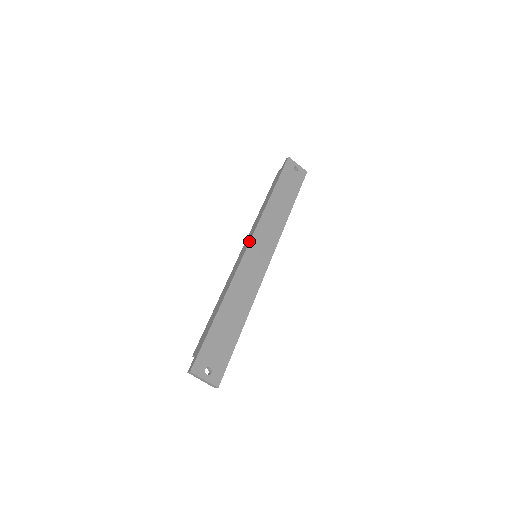
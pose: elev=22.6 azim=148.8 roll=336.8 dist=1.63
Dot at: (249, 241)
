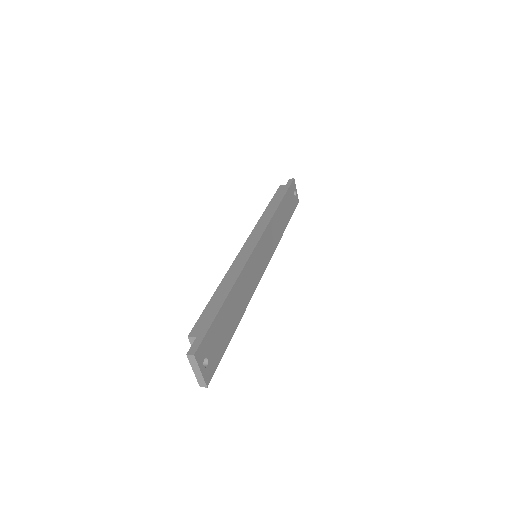
Dot at: (260, 237)
